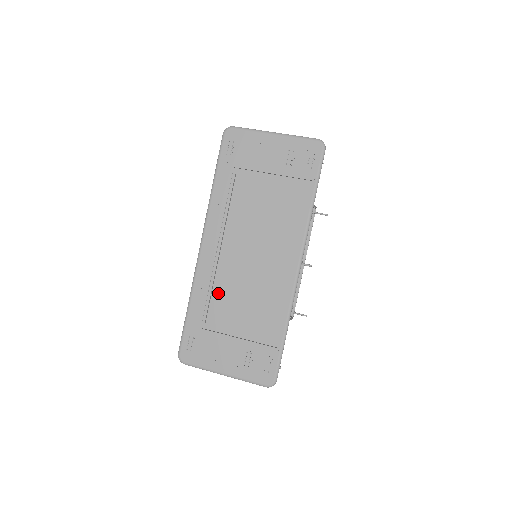
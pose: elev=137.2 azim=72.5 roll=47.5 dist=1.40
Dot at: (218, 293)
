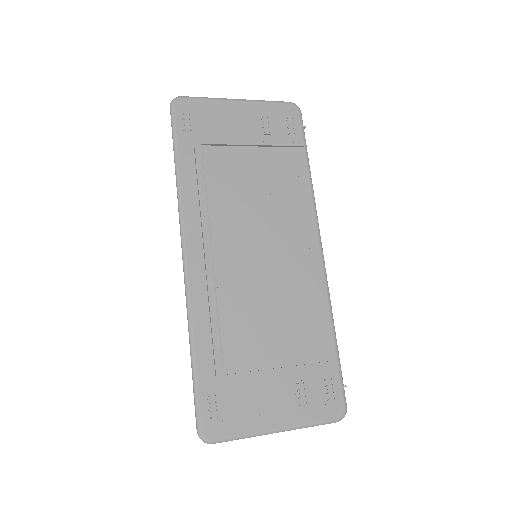
Dot at: (231, 315)
